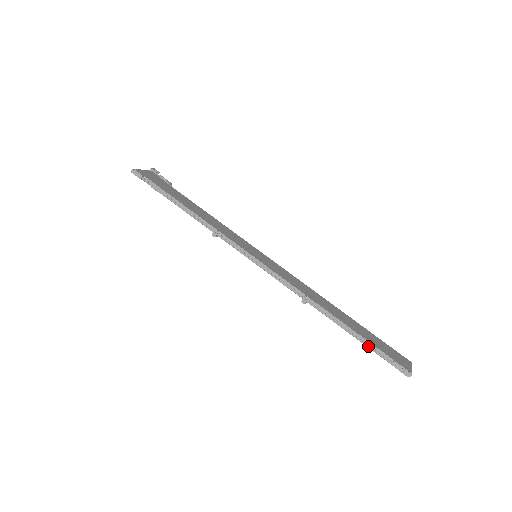
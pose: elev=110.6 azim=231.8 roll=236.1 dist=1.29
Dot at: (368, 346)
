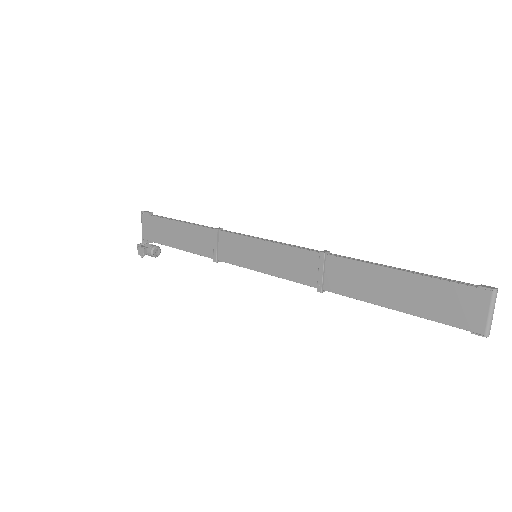
Dot at: (420, 274)
